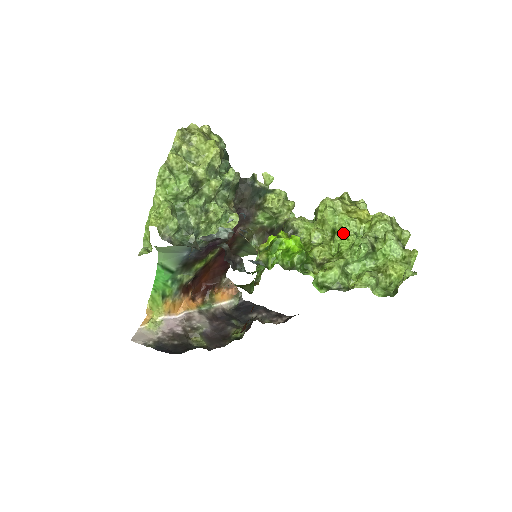
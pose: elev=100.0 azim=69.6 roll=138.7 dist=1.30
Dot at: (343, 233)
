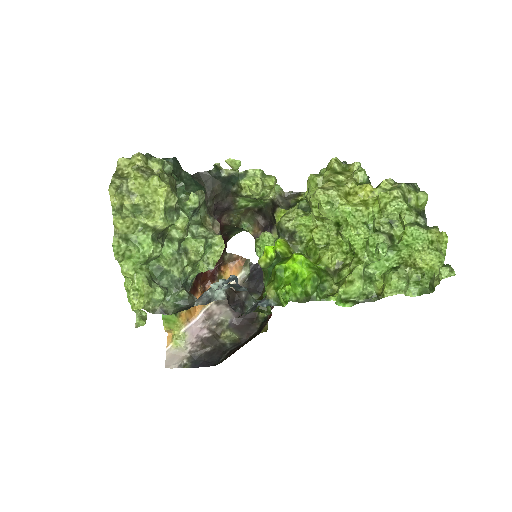
Dot at: (350, 228)
